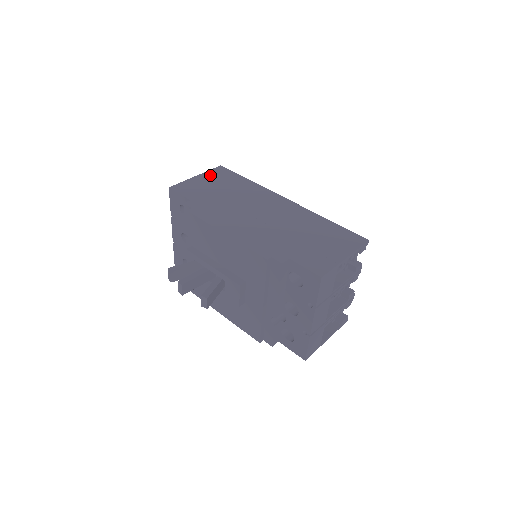
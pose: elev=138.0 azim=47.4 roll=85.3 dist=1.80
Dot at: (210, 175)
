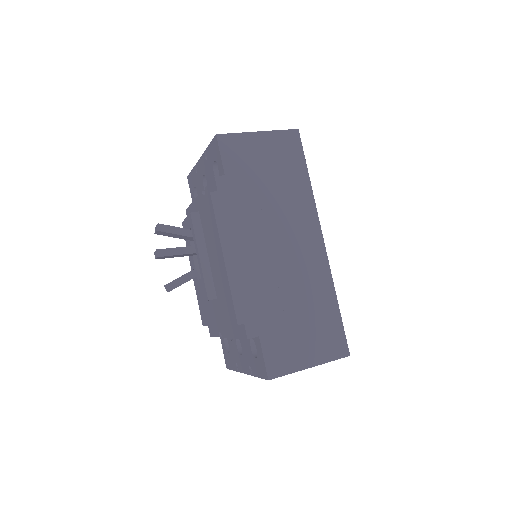
Dot at: (275, 141)
